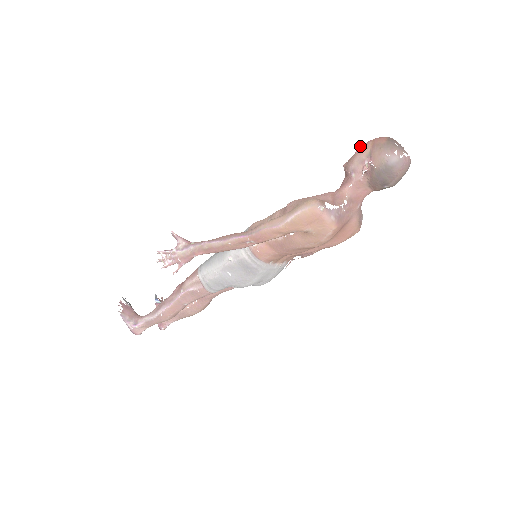
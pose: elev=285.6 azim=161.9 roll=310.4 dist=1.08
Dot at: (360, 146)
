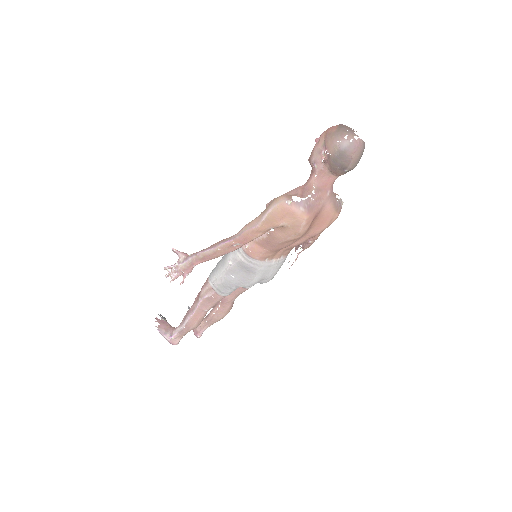
Dot at: (319, 138)
